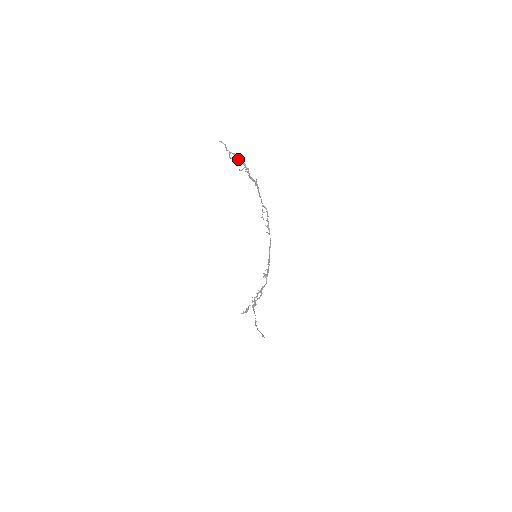
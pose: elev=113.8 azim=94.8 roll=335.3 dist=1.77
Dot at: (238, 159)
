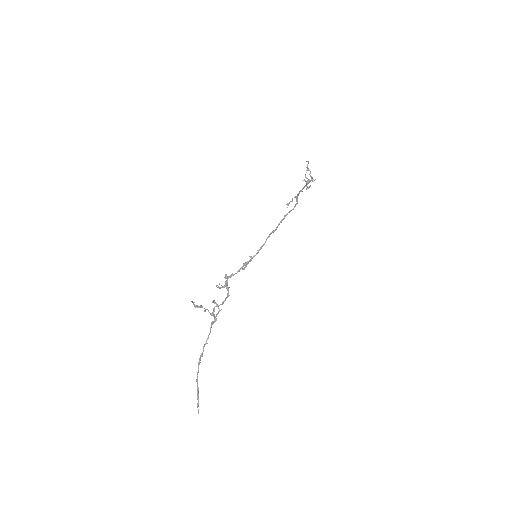
Dot at: occluded
